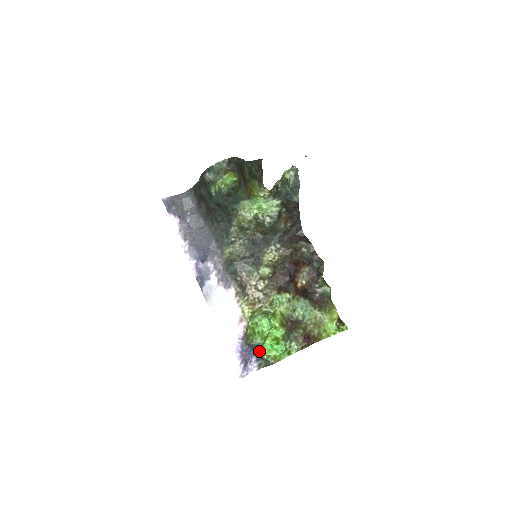
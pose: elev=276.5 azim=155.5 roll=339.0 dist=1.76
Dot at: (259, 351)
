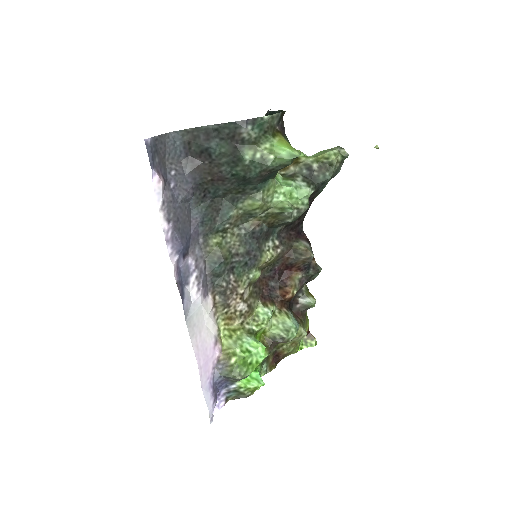
Dot at: (236, 383)
